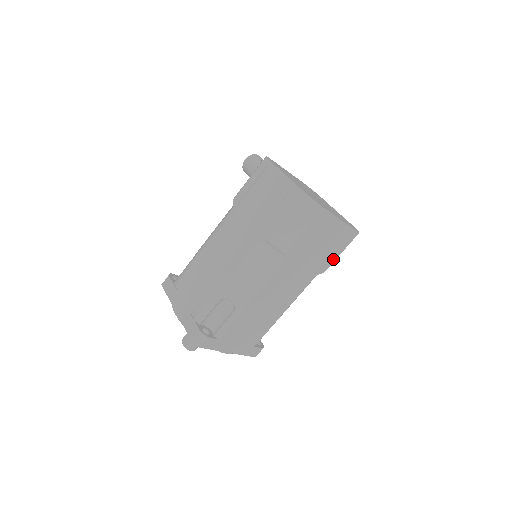
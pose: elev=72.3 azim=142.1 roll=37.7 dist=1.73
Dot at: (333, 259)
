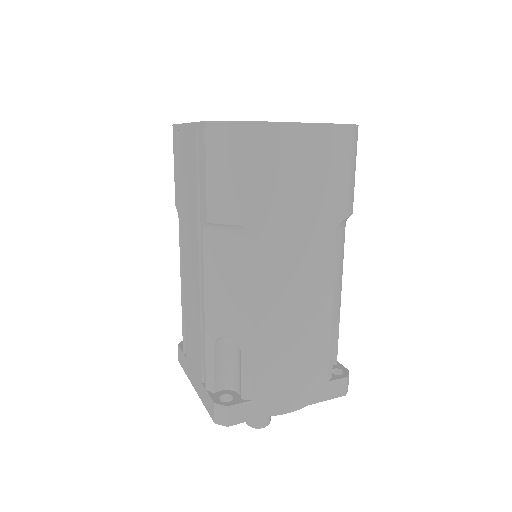
Dot at: (344, 189)
